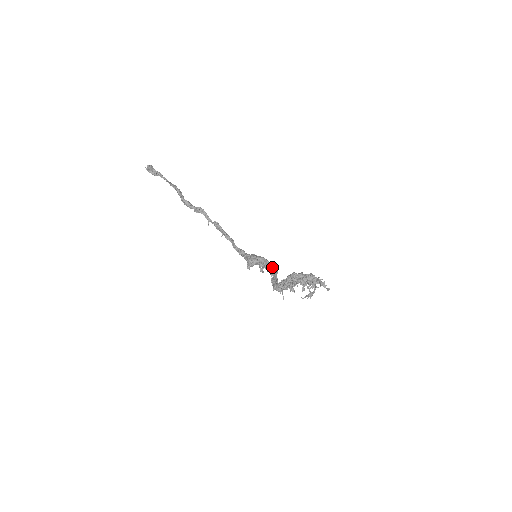
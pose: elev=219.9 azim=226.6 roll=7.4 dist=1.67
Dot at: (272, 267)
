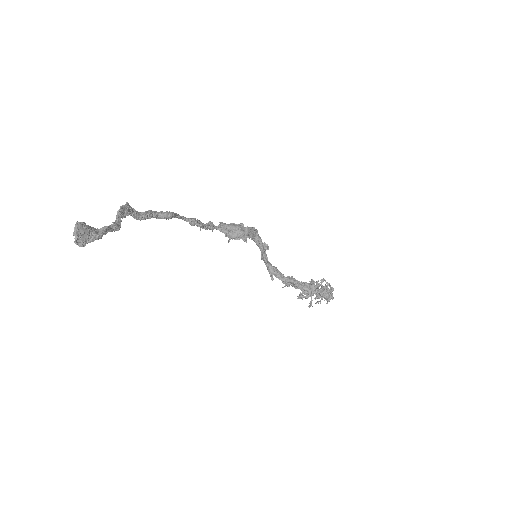
Dot at: (260, 240)
